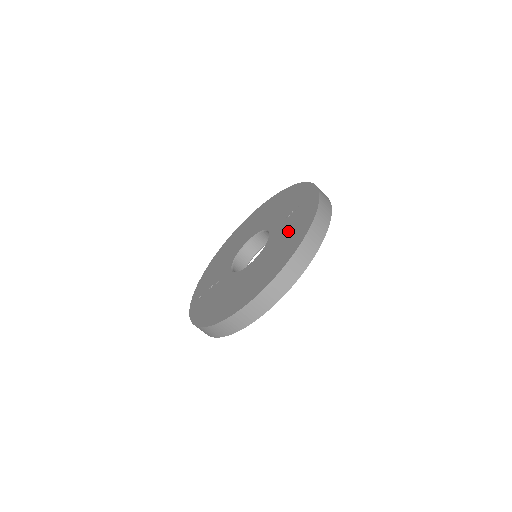
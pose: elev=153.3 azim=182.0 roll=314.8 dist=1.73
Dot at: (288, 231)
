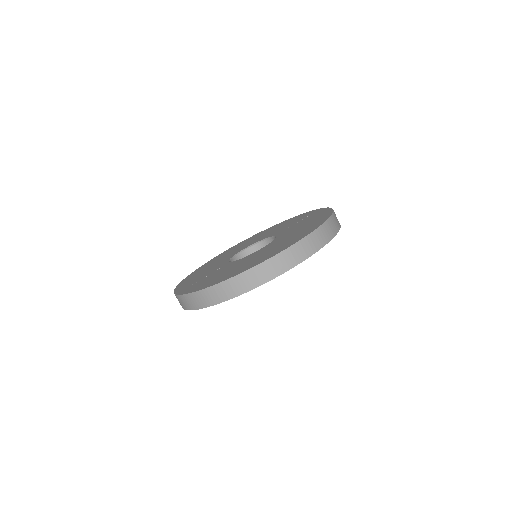
Dot at: (303, 224)
